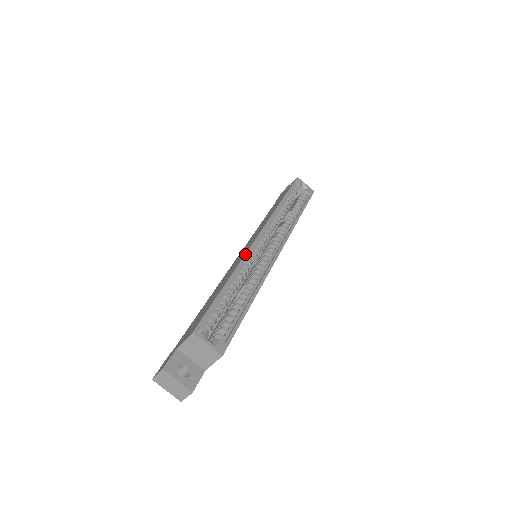
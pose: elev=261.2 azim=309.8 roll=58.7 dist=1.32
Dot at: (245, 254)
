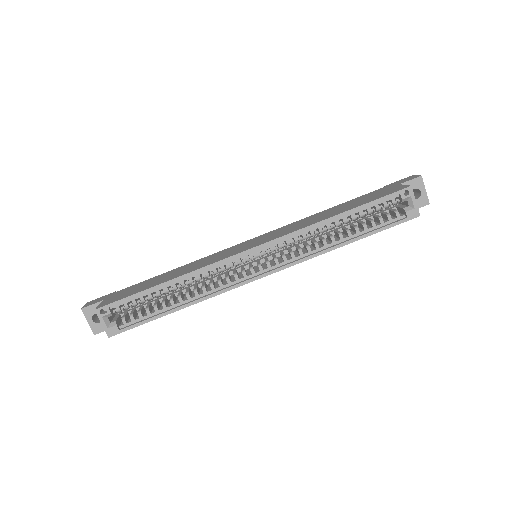
Dot at: (211, 264)
